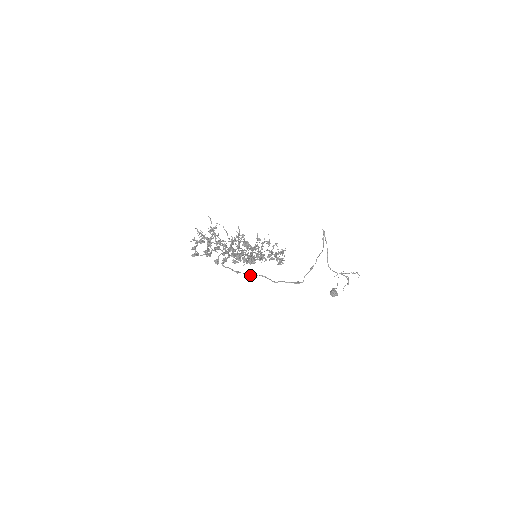
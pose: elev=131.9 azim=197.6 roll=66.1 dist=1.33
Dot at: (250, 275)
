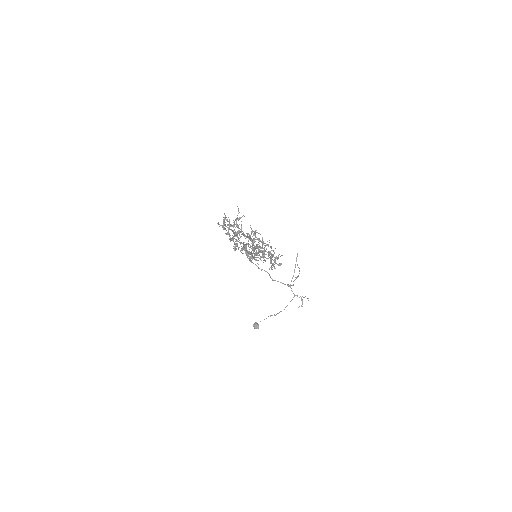
Dot at: (258, 267)
